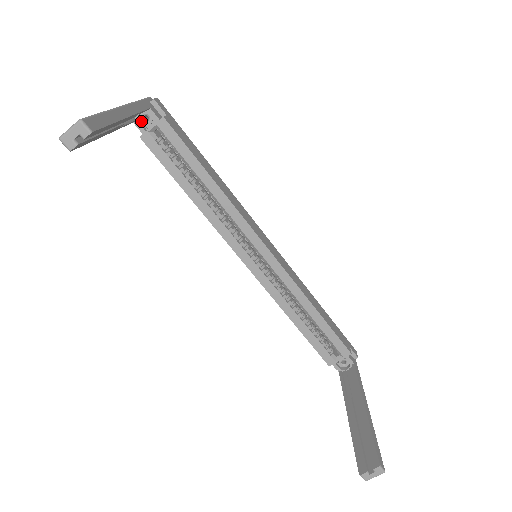
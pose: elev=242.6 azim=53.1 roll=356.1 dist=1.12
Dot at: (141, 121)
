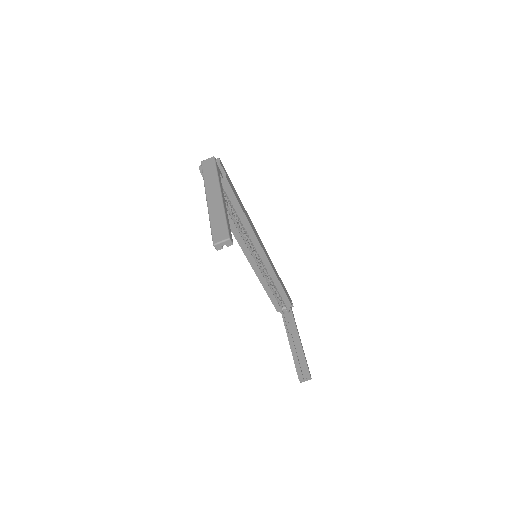
Dot at: occluded
